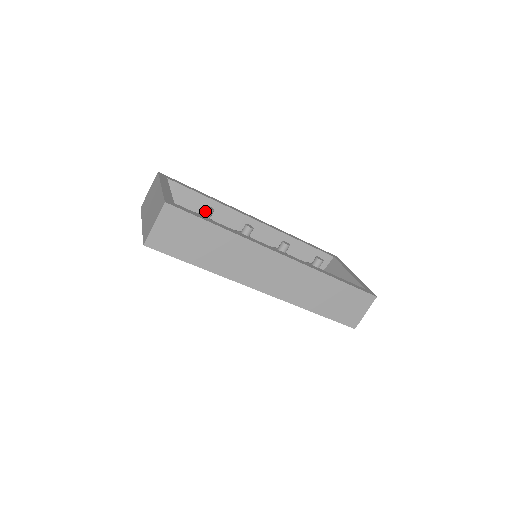
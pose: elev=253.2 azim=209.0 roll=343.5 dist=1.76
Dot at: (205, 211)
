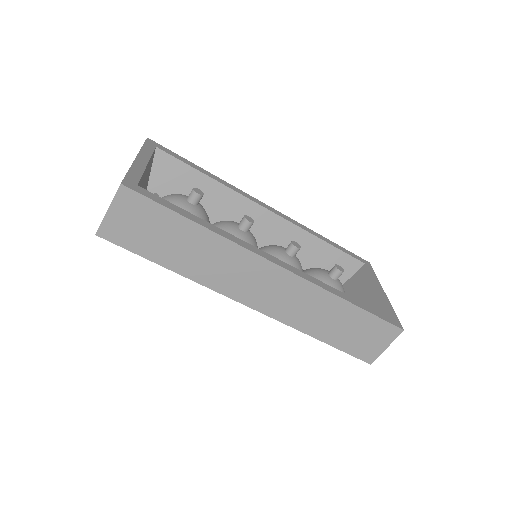
Dot at: (191, 195)
